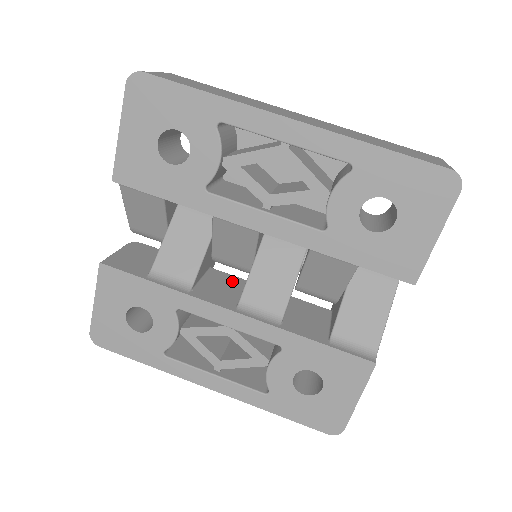
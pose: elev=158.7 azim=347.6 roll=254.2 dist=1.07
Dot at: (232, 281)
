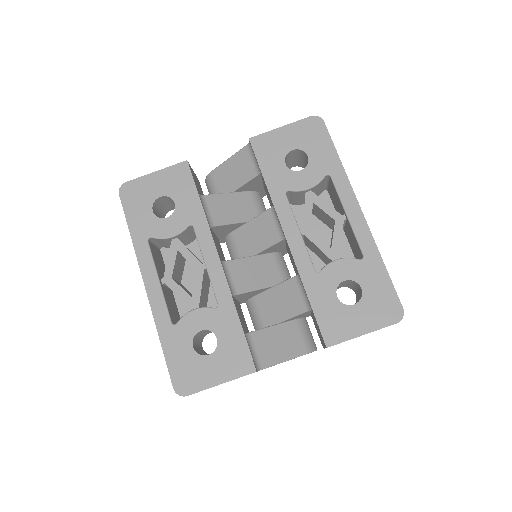
Dot at: (223, 256)
